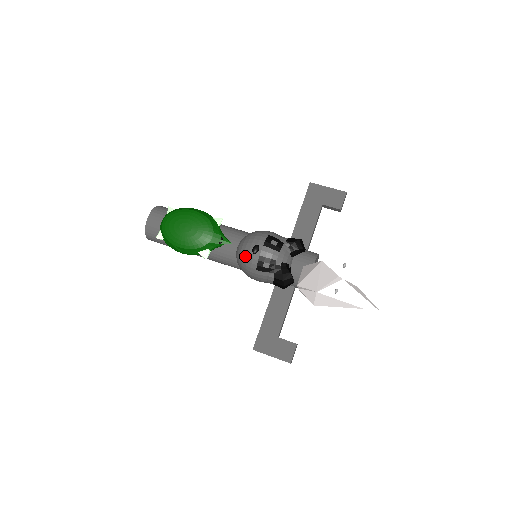
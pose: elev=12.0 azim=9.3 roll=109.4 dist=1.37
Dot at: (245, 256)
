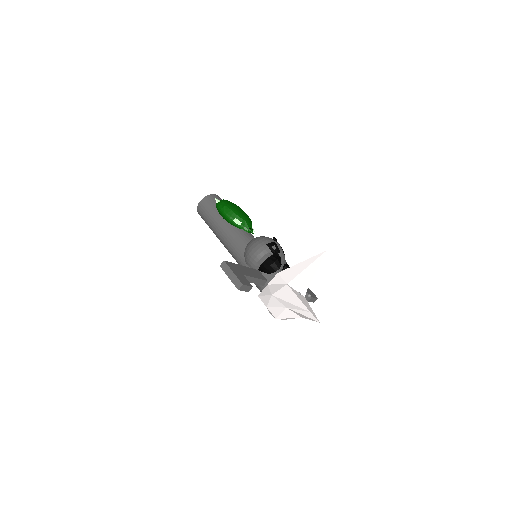
Dot at: (265, 237)
